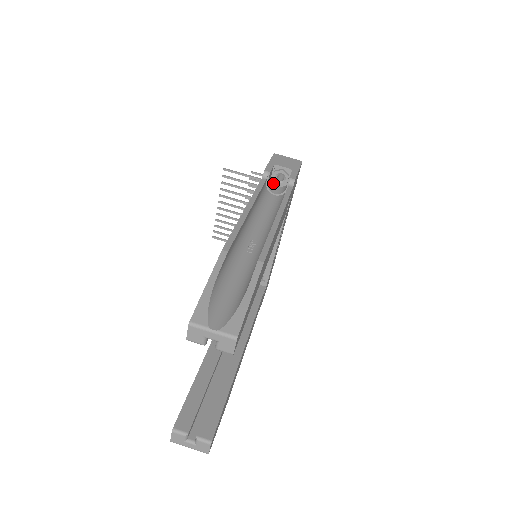
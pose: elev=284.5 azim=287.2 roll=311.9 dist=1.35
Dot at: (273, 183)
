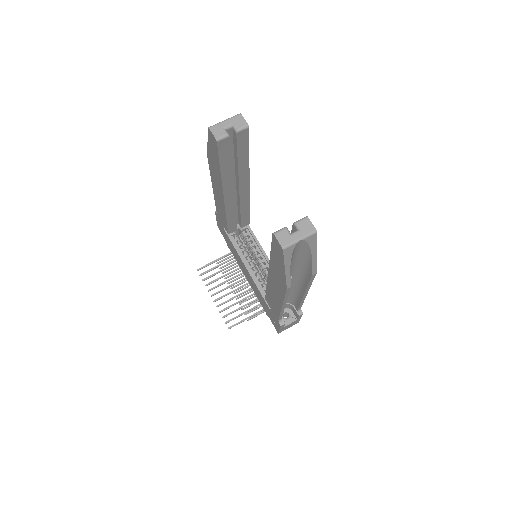
Dot at: occluded
